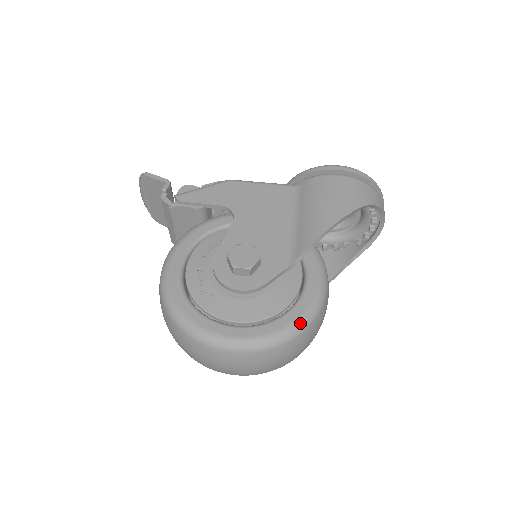
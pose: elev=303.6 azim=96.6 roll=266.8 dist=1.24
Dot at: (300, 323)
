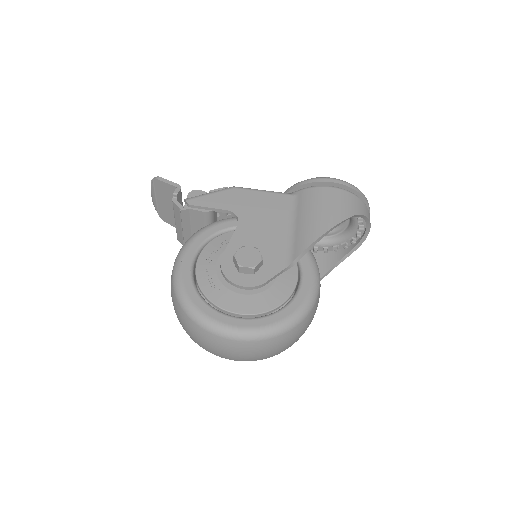
Dot at: (296, 316)
